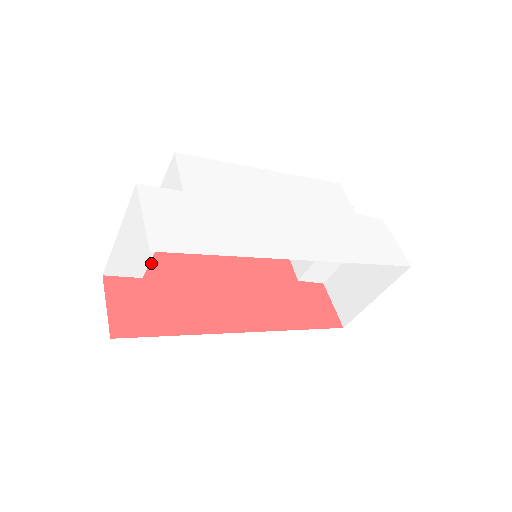
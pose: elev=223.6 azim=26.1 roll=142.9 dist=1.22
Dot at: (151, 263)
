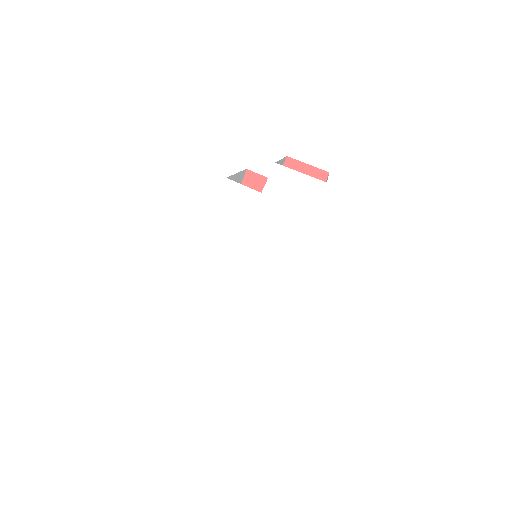
Dot at: occluded
